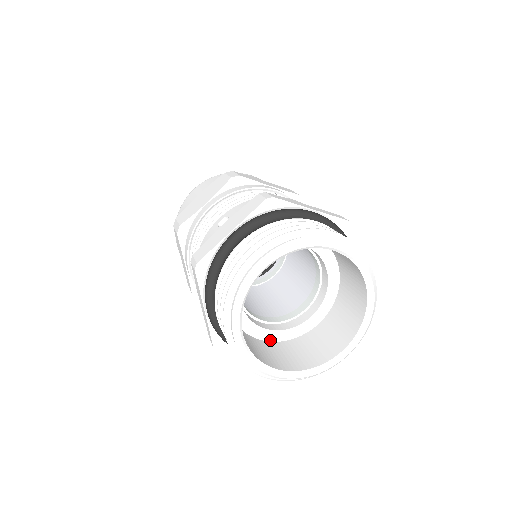
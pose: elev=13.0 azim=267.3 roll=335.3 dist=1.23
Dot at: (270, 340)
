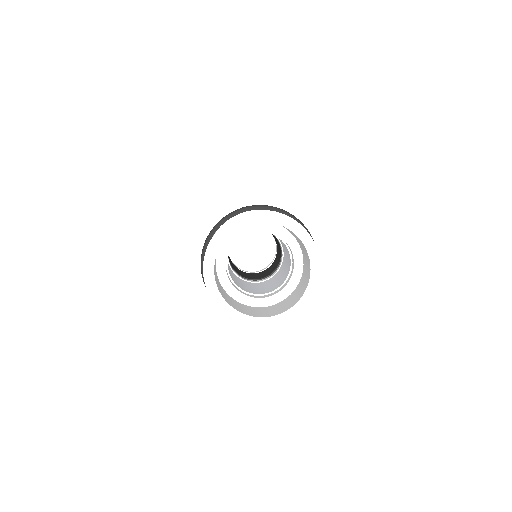
Dot at: (259, 306)
